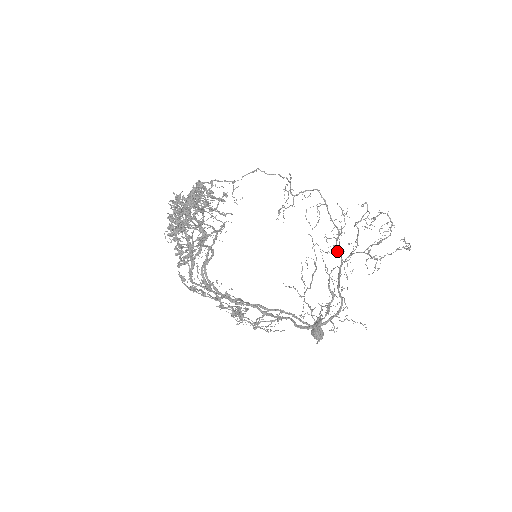
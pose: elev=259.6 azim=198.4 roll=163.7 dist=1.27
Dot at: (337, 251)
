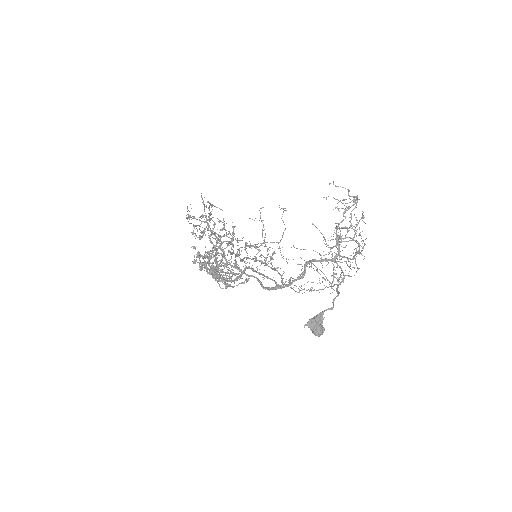
Dot at: occluded
